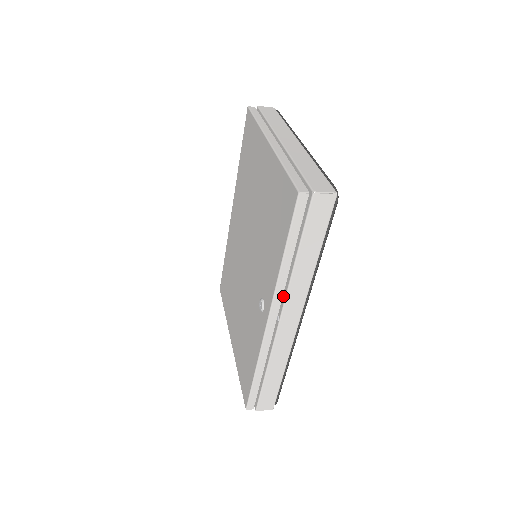
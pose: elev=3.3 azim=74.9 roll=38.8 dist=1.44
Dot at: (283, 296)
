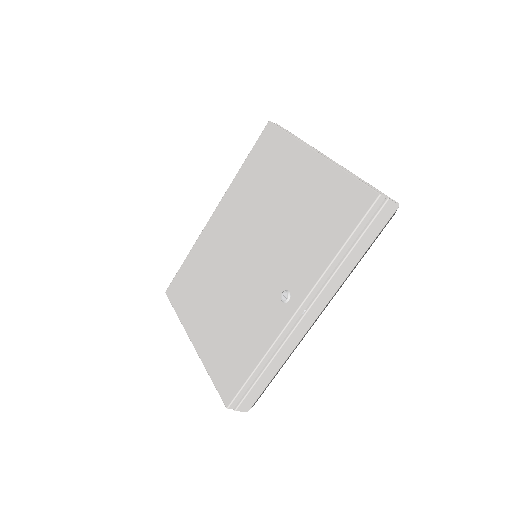
Dot at: (318, 288)
